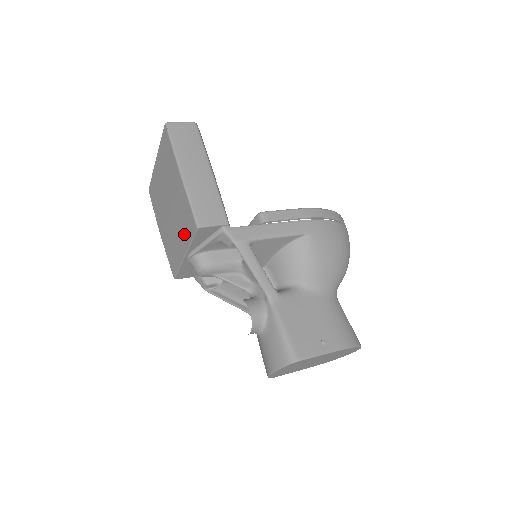
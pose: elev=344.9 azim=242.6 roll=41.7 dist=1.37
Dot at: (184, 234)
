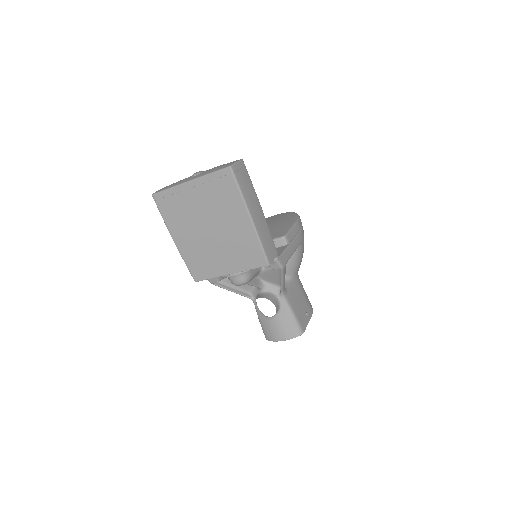
Dot at: (238, 261)
